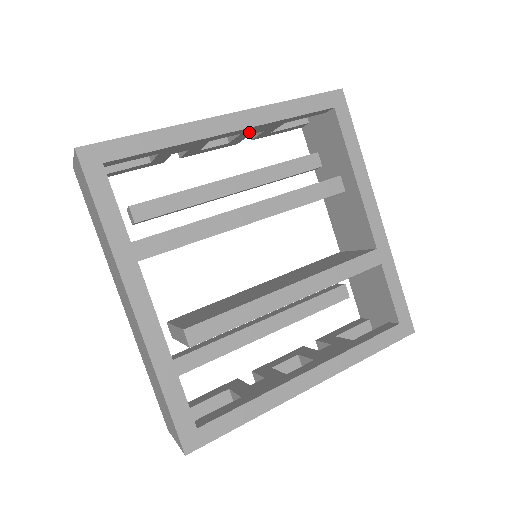
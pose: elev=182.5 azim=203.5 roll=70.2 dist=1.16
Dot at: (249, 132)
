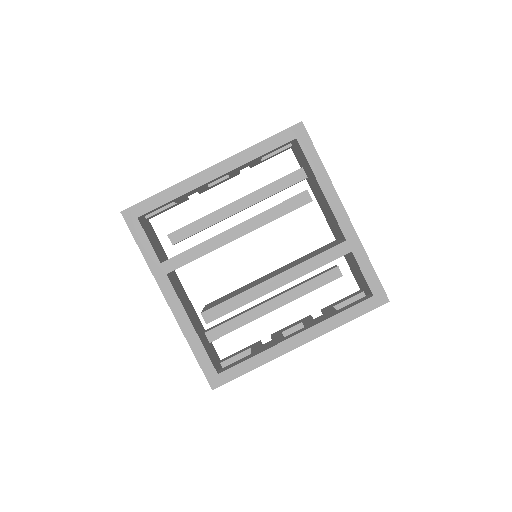
Dot at: (236, 171)
